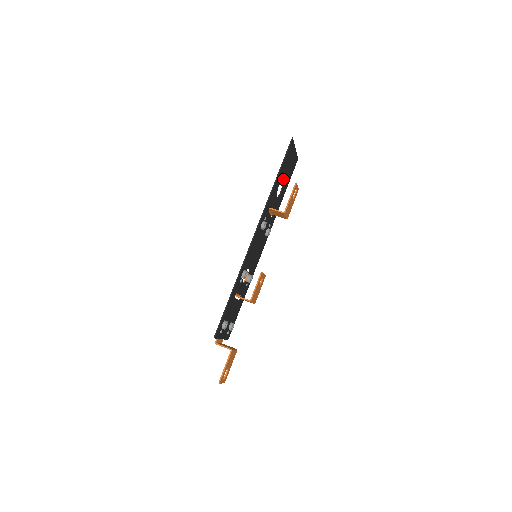
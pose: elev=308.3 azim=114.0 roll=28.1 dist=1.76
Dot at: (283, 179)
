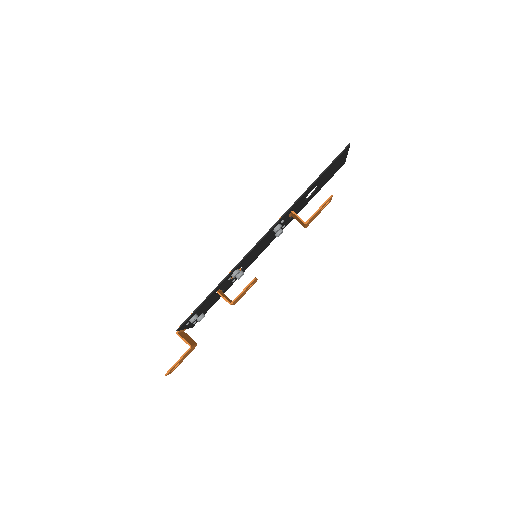
Dot at: (320, 183)
